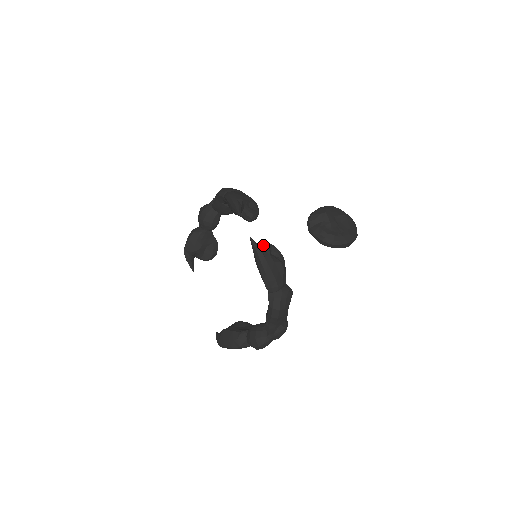
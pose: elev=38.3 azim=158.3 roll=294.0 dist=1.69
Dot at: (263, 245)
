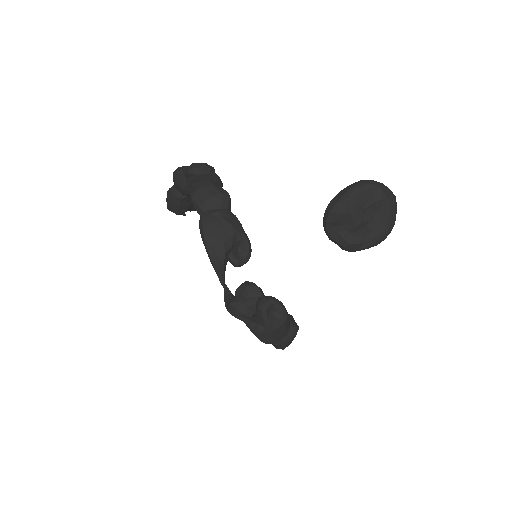
Dot at: (258, 307)
